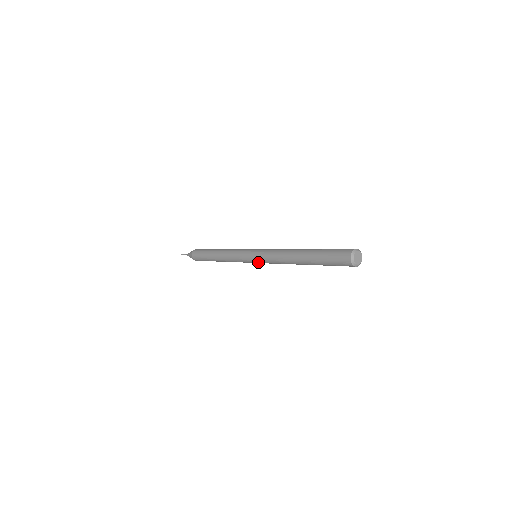
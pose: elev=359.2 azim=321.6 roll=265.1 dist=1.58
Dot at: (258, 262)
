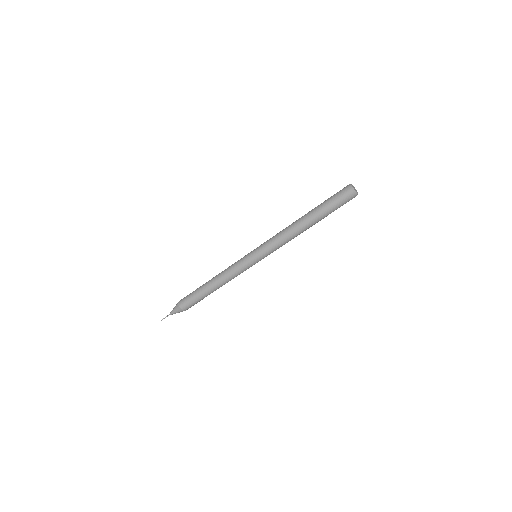
Dot at: (260, 255)
